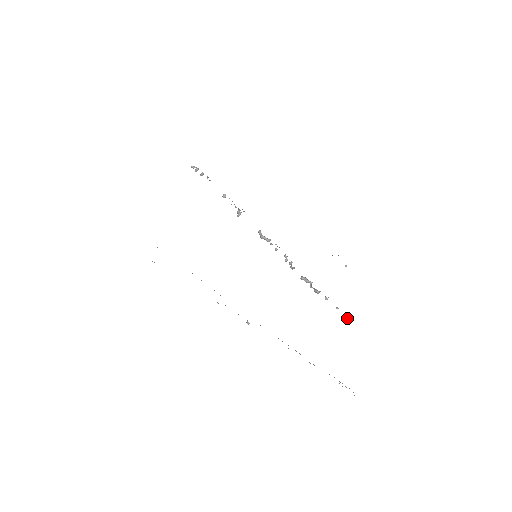
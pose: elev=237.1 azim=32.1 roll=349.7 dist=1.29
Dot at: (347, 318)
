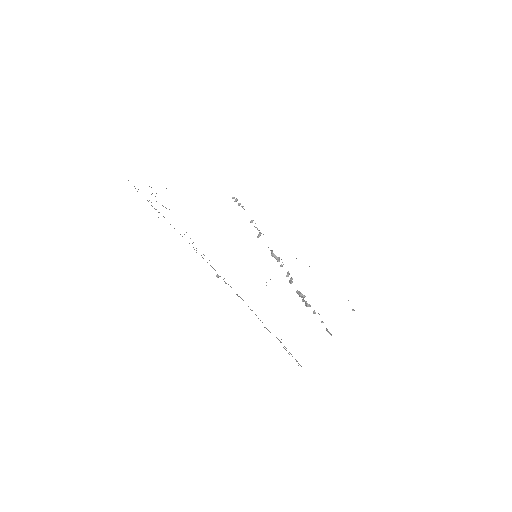
Dot at: occluded
